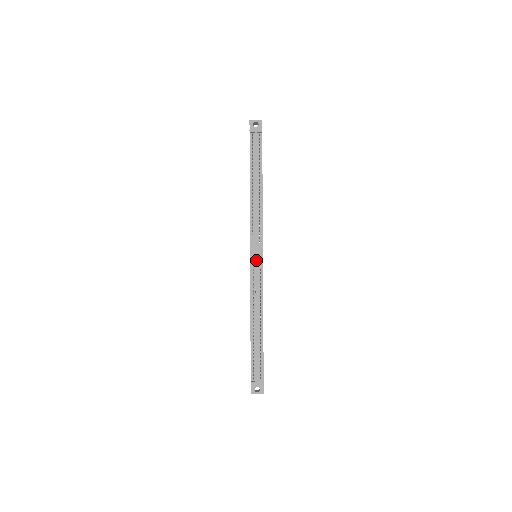
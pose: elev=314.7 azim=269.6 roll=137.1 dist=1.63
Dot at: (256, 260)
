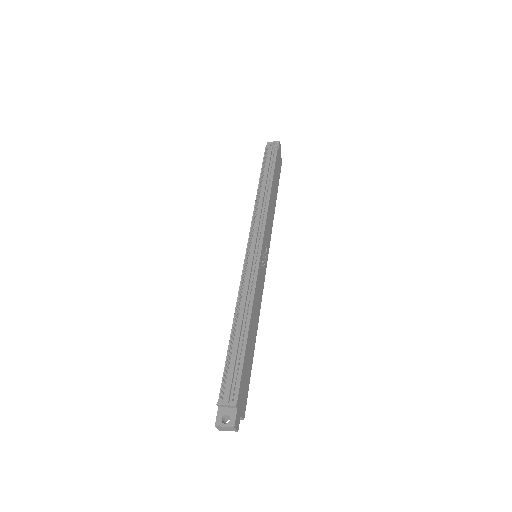
Dot at: (252, 252)
